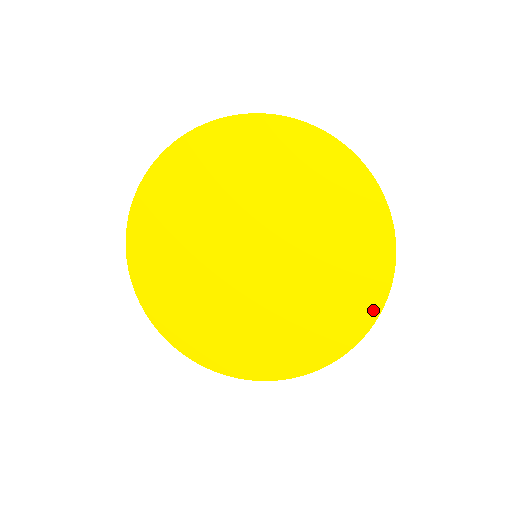
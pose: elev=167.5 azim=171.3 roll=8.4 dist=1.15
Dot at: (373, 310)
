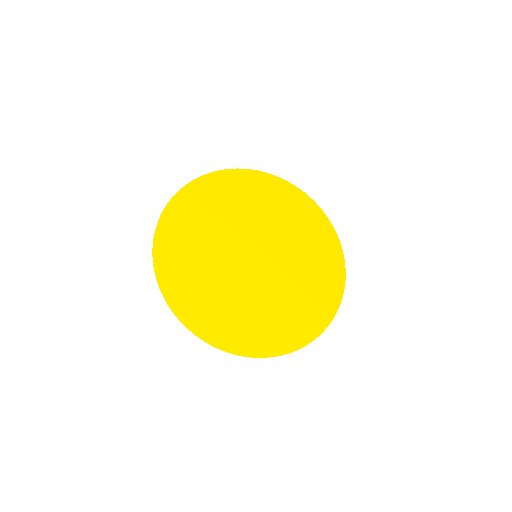
Dot at: (340, 282)
